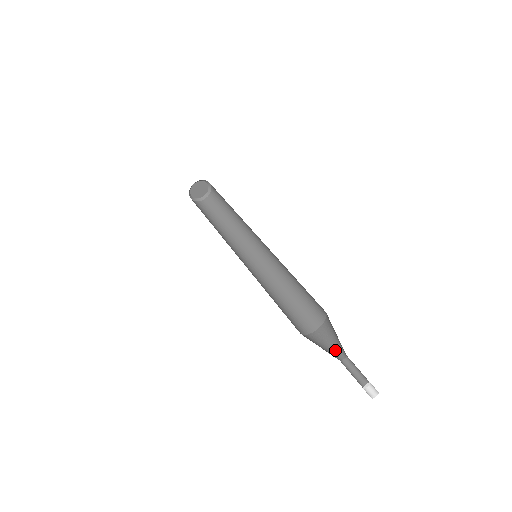
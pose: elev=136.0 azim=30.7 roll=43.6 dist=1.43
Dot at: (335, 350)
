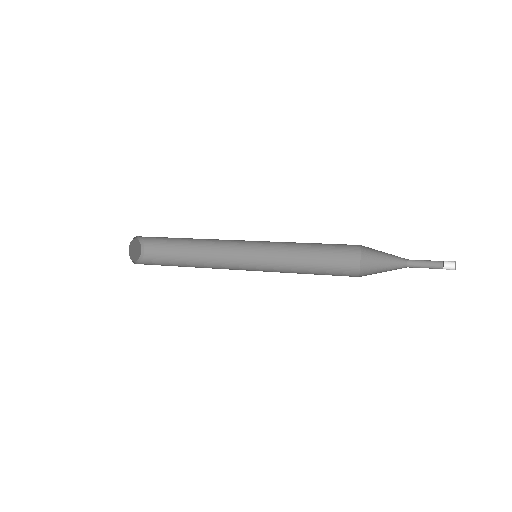
Dot at: (393, 269)
